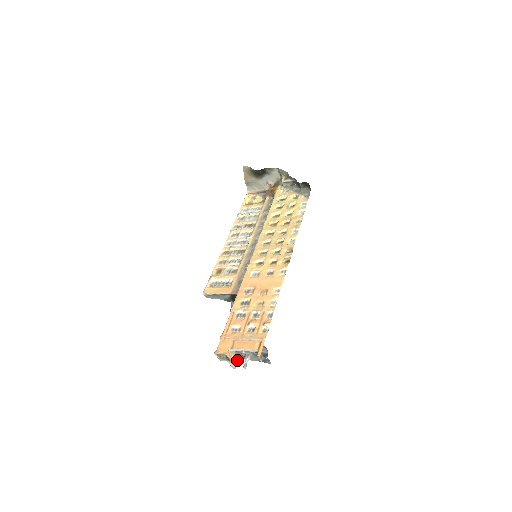
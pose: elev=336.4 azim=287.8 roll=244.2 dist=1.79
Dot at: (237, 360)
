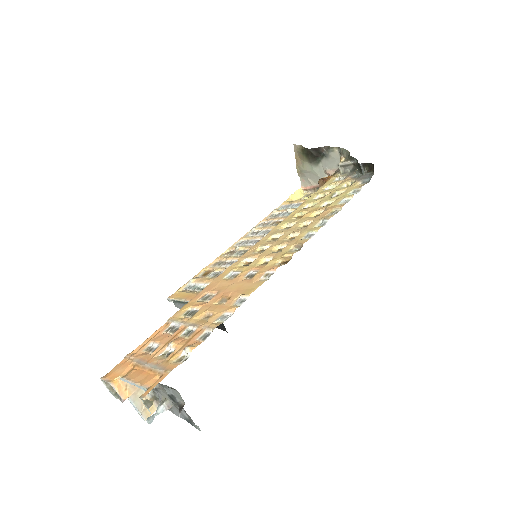
Dot at: (156, 407)
